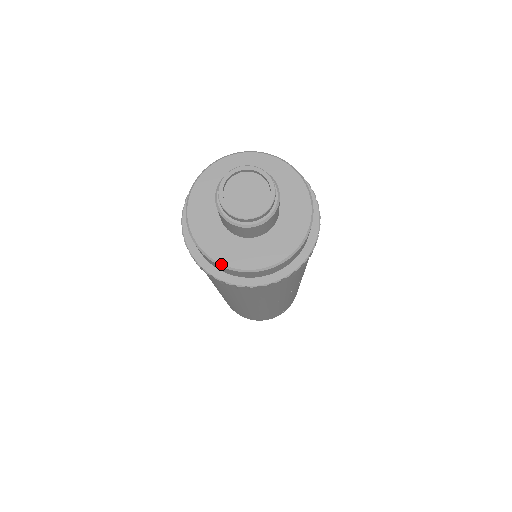
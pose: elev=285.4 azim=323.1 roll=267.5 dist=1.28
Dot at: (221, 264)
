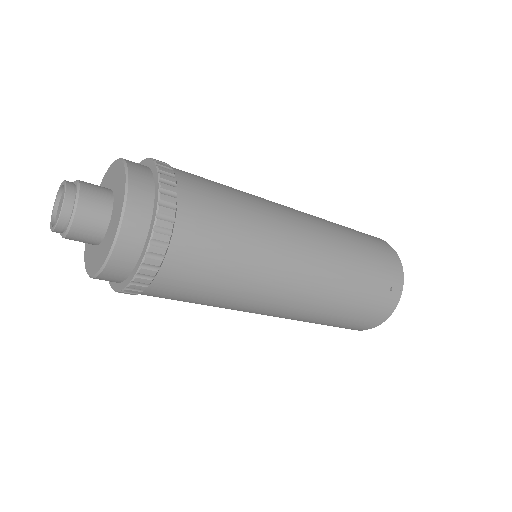
Dot at: occluded
